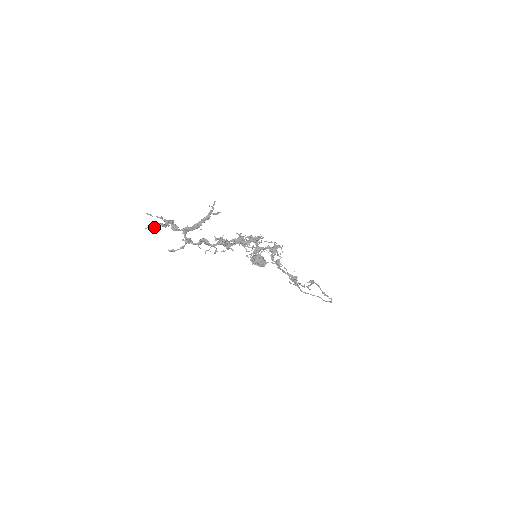
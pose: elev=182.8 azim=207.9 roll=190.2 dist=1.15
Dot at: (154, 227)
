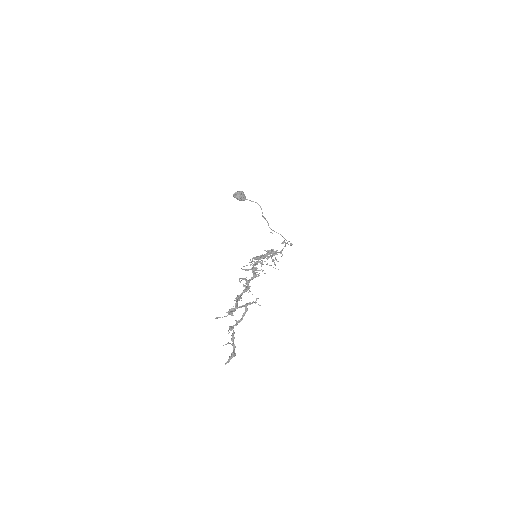
Dot at: occluded
